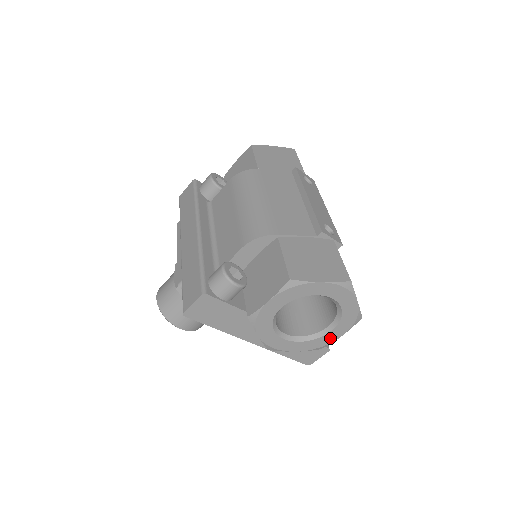
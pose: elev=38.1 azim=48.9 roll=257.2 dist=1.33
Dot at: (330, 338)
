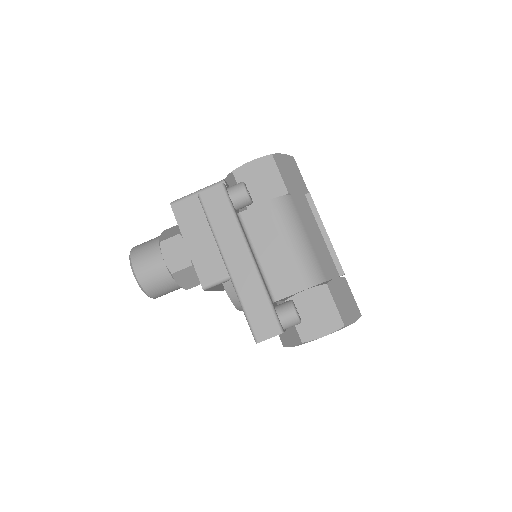
Dot at: occluded
